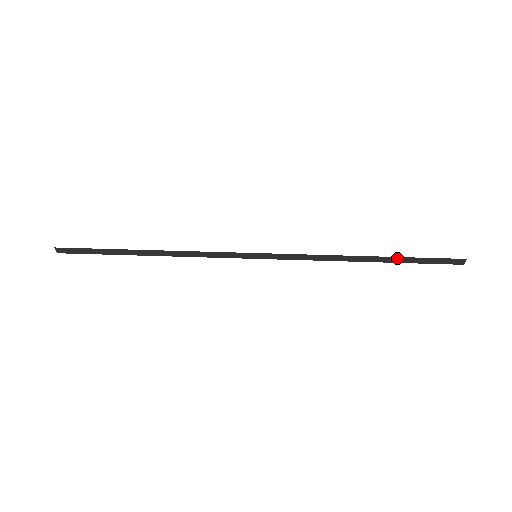
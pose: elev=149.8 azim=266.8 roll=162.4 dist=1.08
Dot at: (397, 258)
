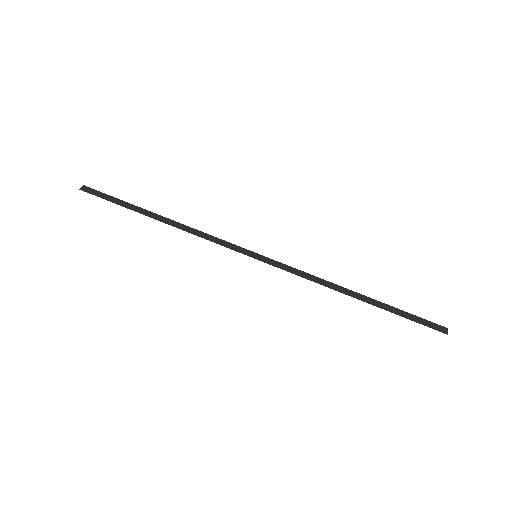
Dot at: (384, 308)
